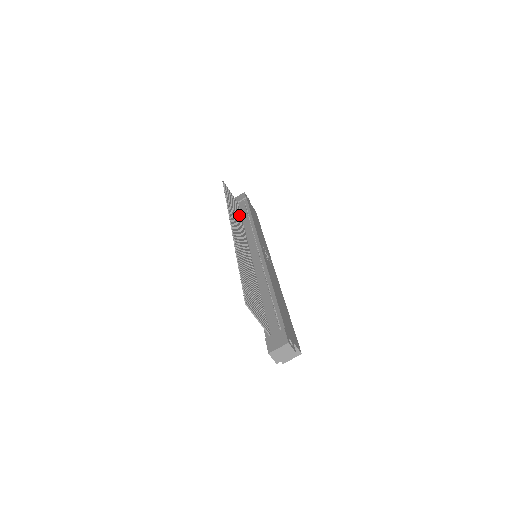
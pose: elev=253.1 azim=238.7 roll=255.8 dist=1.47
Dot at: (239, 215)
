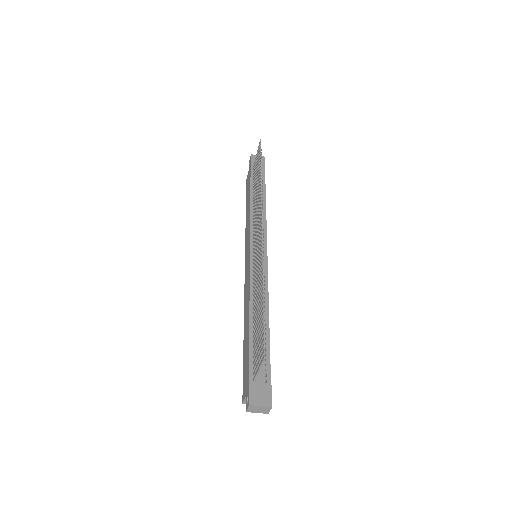
Dot at: (255, 189)
